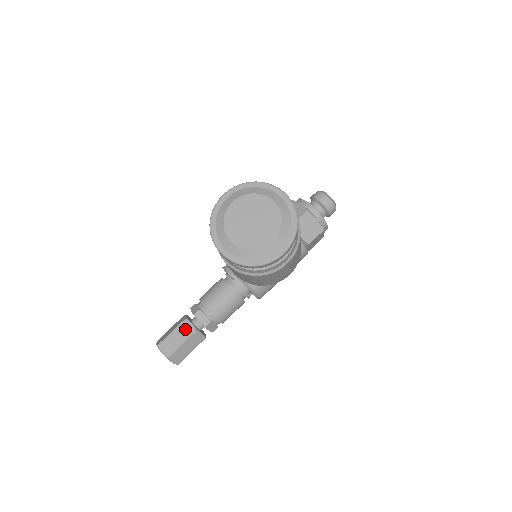
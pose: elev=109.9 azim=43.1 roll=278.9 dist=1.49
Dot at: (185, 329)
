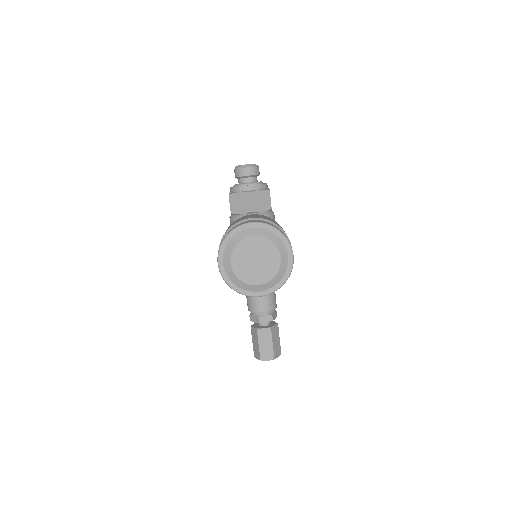
Dot at: (264, 335)
